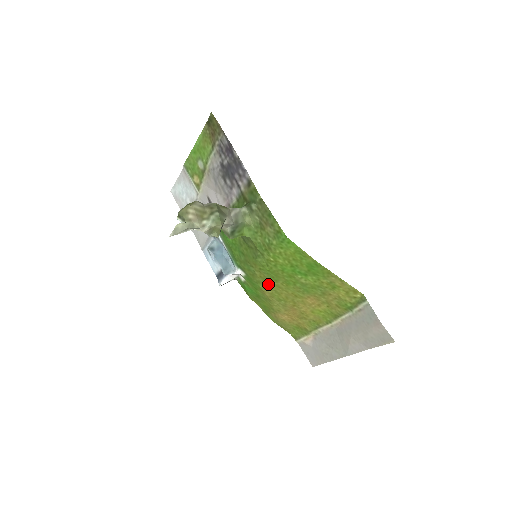
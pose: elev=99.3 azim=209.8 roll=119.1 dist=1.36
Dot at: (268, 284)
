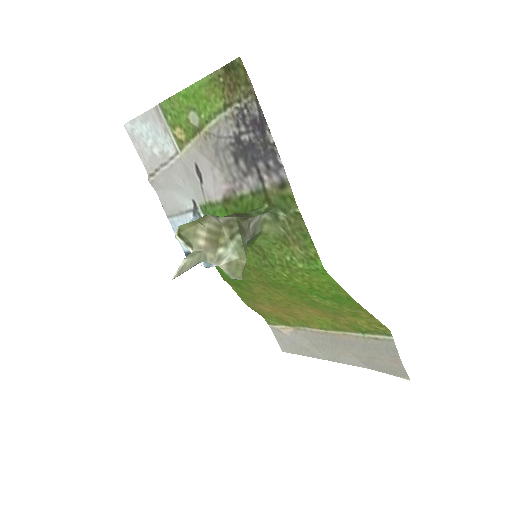
Dot at: (263, 286)
